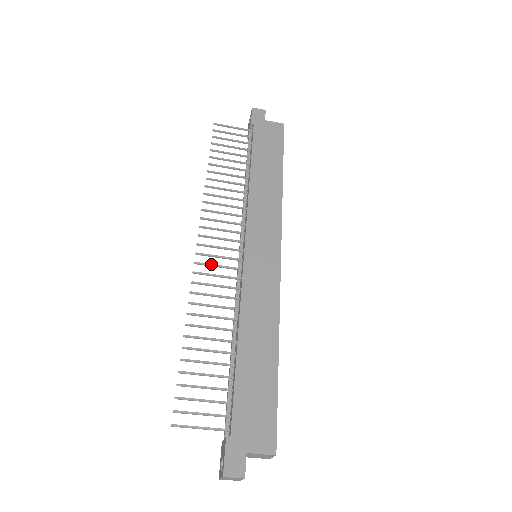
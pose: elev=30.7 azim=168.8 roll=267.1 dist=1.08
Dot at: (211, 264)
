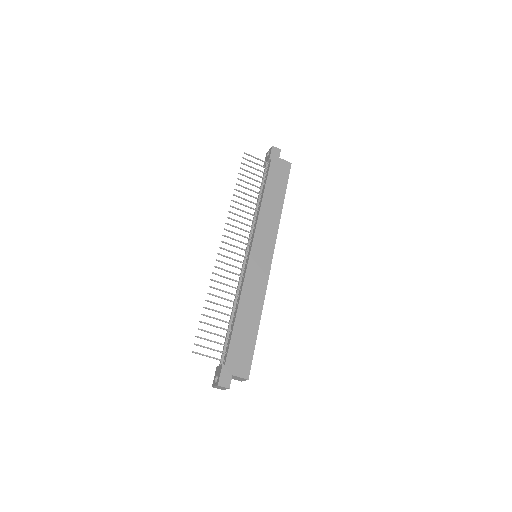
Dot at: (228, 257)
